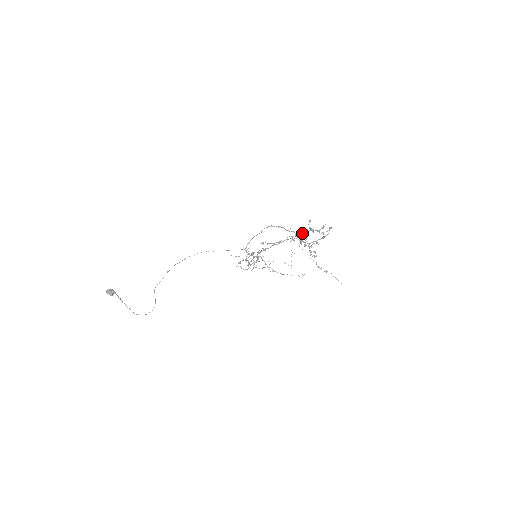
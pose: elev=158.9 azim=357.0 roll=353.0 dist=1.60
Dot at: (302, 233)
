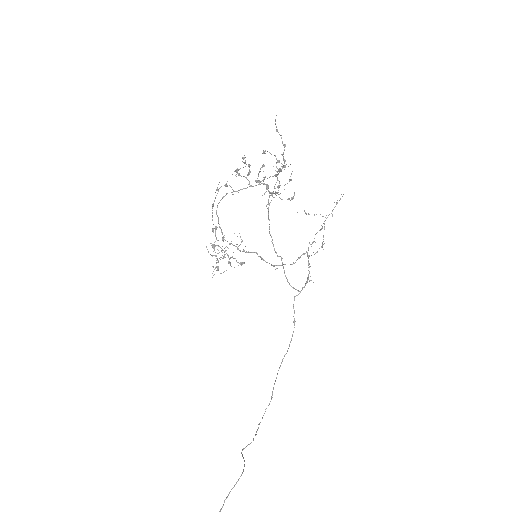
Dot at: occluded
